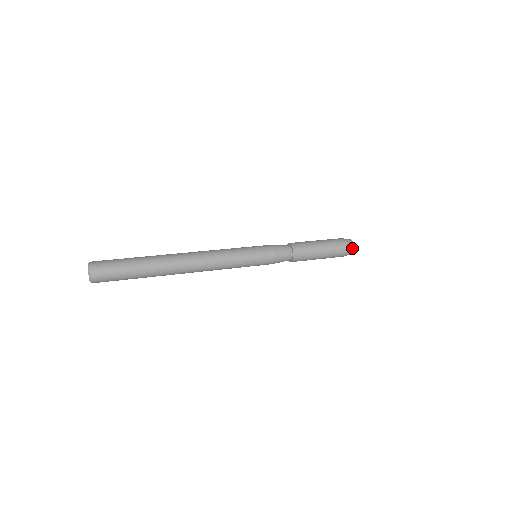
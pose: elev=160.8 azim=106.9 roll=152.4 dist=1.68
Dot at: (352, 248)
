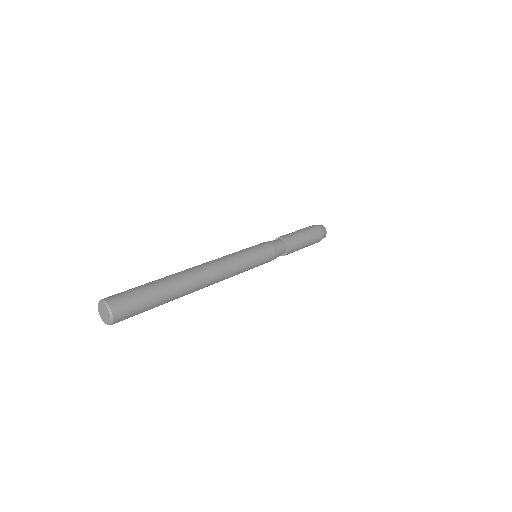
Dot at: occluded
